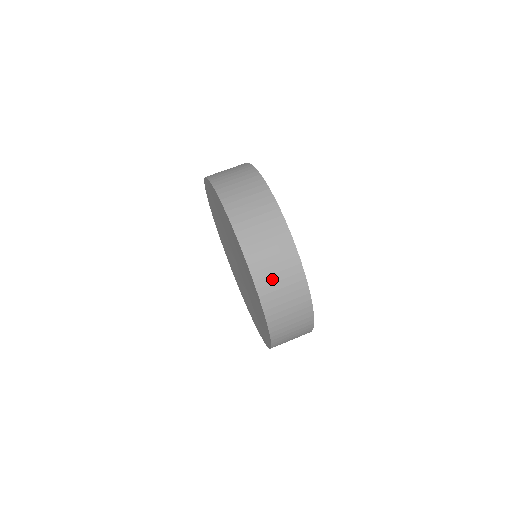
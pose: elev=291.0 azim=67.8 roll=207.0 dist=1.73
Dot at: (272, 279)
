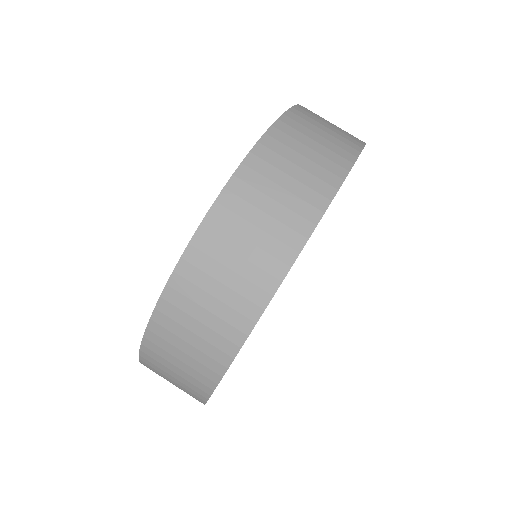
Dot at: (289, 154)
